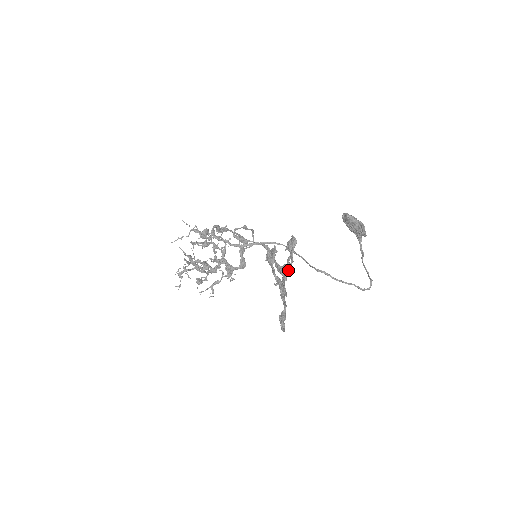
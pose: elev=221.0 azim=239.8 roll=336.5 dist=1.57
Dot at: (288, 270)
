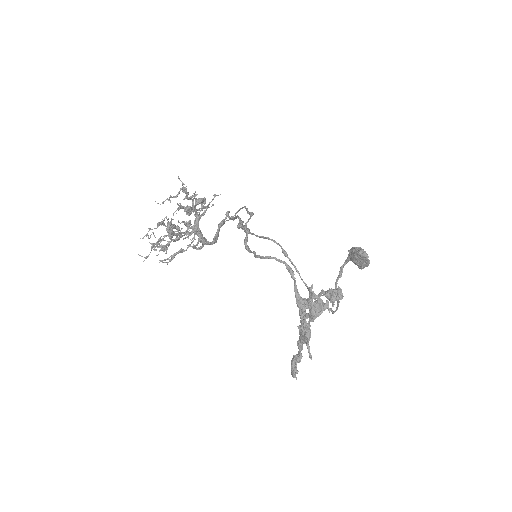
Dot at: occluded
